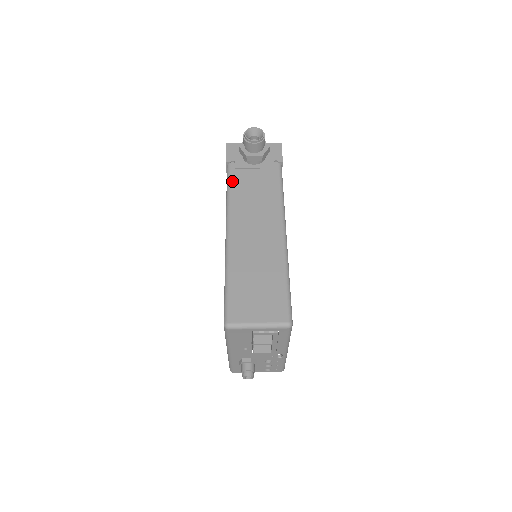
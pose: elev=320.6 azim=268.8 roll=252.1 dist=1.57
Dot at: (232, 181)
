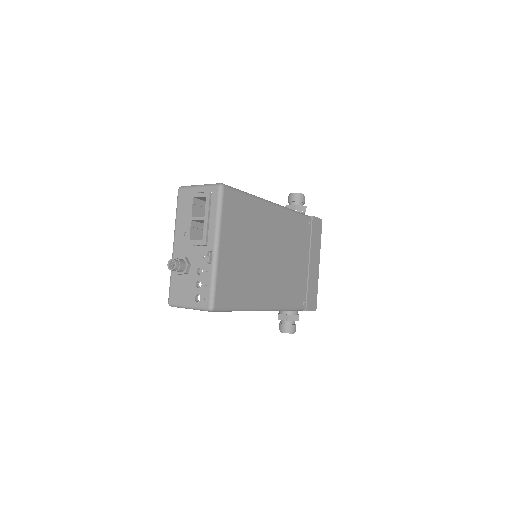
Dot at: occluded
